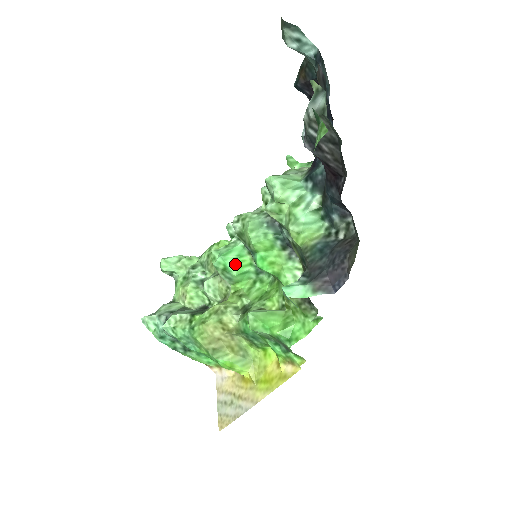
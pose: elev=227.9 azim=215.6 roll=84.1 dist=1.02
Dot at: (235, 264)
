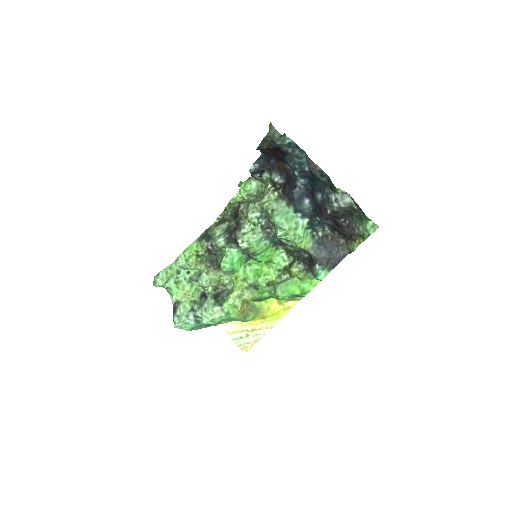
Dot at: (238, 264)
